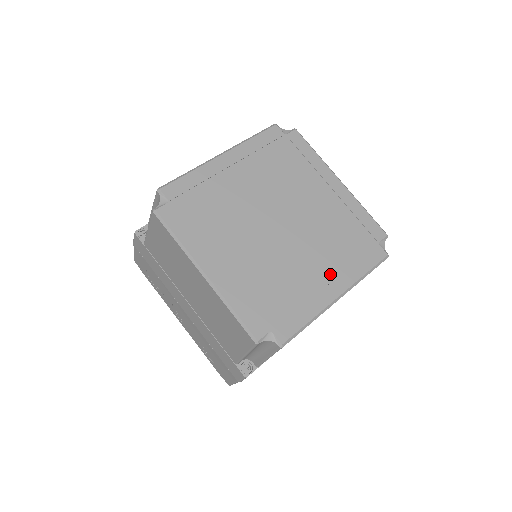
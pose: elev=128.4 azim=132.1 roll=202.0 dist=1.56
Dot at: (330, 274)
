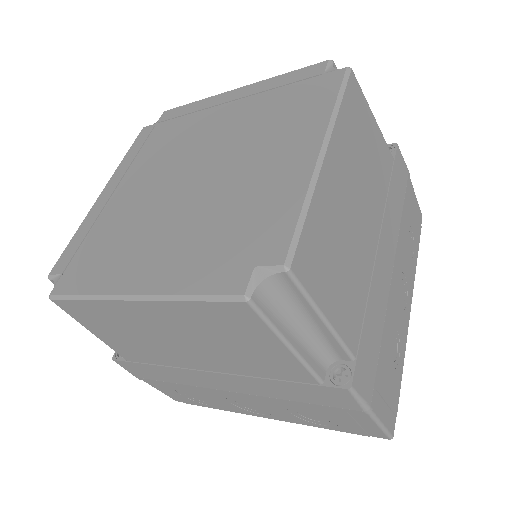
Dot at: (289, 147)
